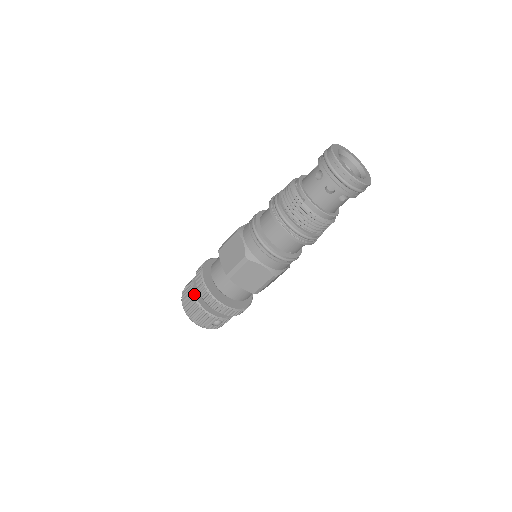
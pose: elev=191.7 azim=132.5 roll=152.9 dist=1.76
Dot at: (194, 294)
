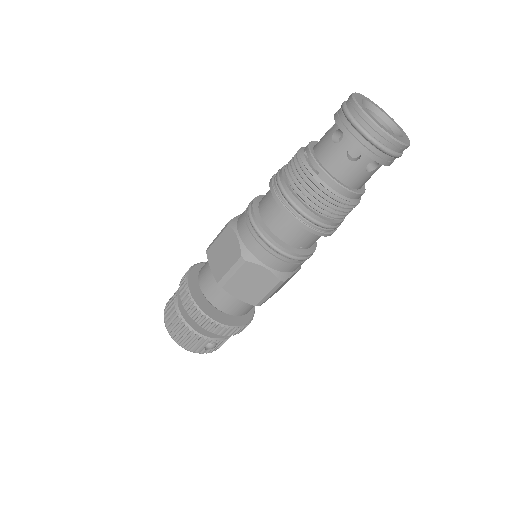
Dot at: (178, 310)
